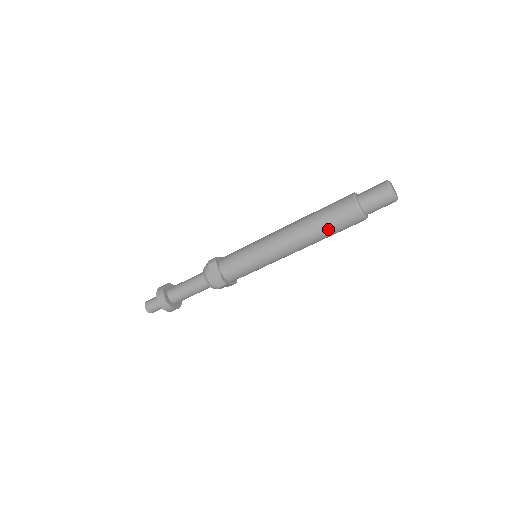
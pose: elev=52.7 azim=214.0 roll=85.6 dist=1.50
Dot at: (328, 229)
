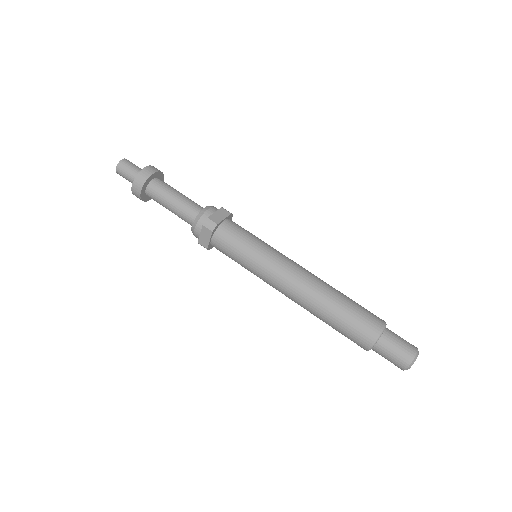
Dot at: occluded
